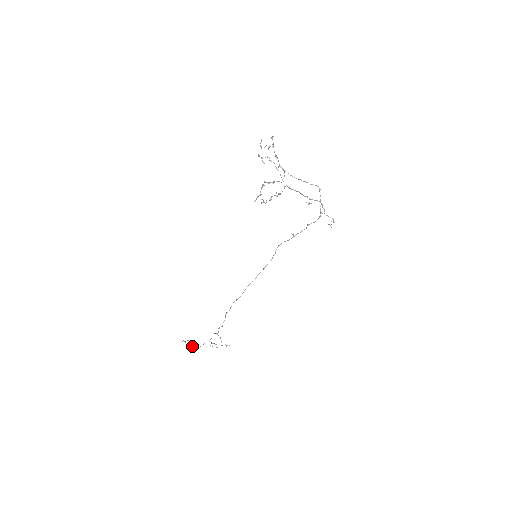
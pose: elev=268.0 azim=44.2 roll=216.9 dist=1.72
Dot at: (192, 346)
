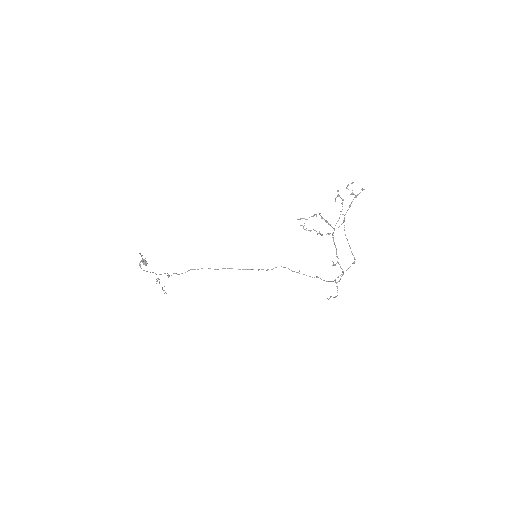
Dot at: (143, 264)
